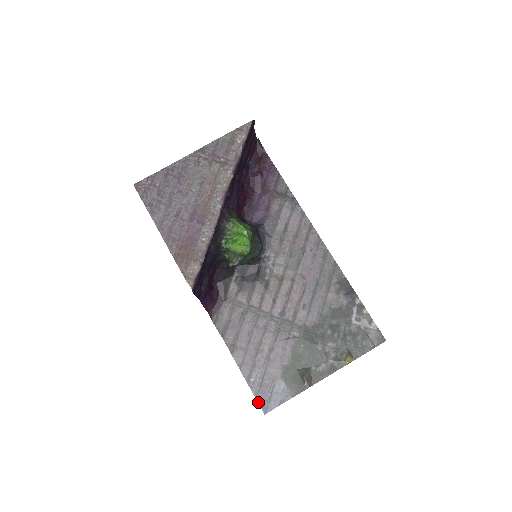
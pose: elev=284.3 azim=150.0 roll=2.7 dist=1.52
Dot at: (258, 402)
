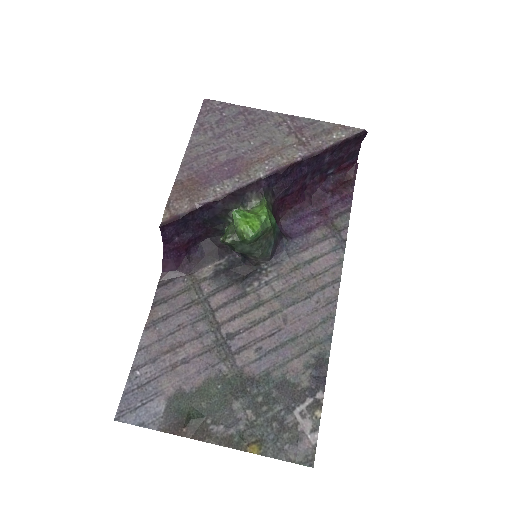
Dot at: (121, 401)
